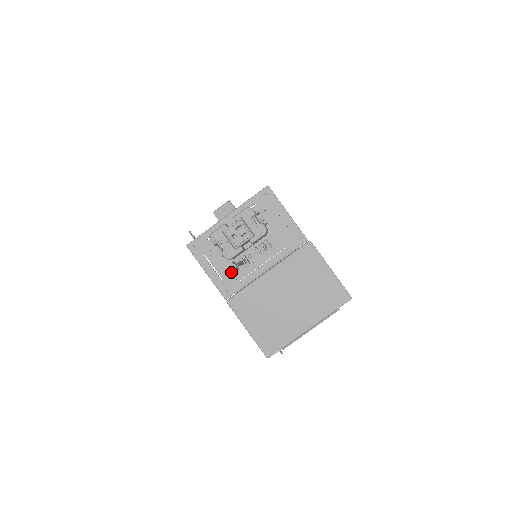
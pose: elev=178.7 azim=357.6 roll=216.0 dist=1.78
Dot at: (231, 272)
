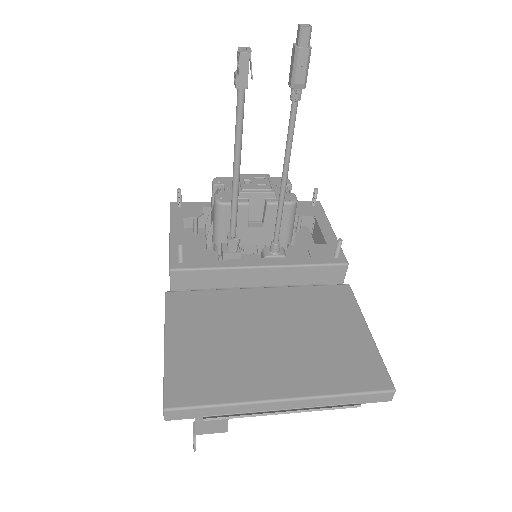
Dot at: occluded
